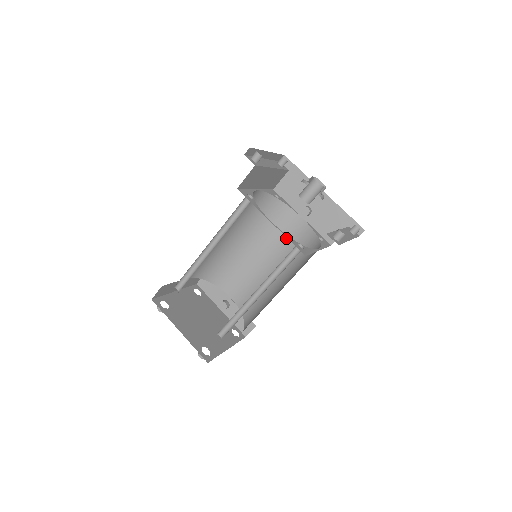
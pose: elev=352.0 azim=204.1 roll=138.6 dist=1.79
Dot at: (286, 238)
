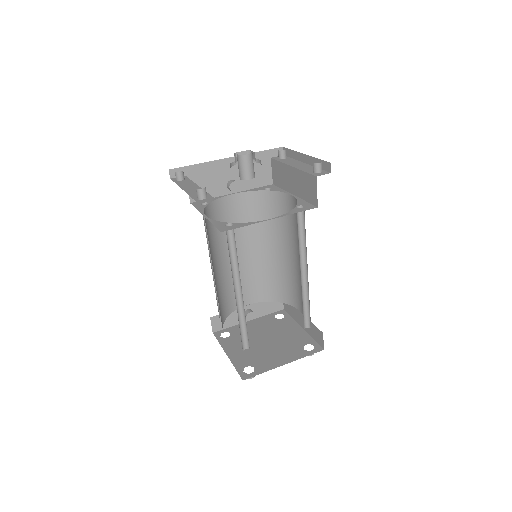
Dot at: (239, 220)
